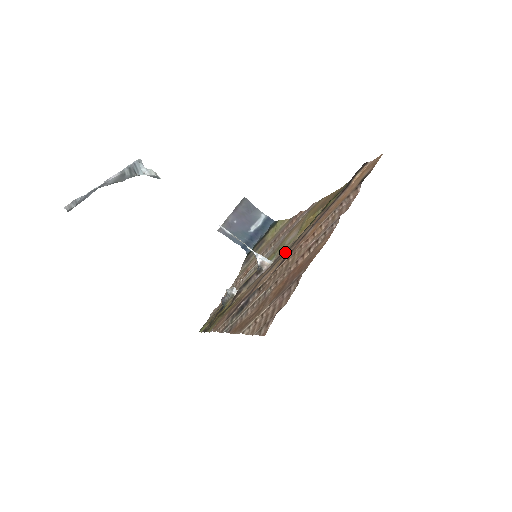
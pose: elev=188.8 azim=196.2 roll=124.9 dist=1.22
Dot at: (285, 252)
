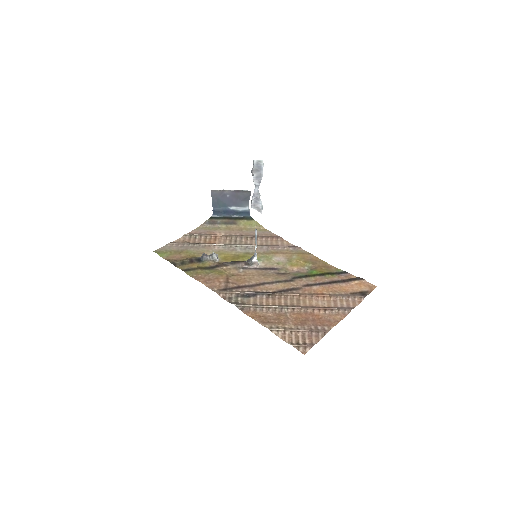
Dot at: (287, 279)
